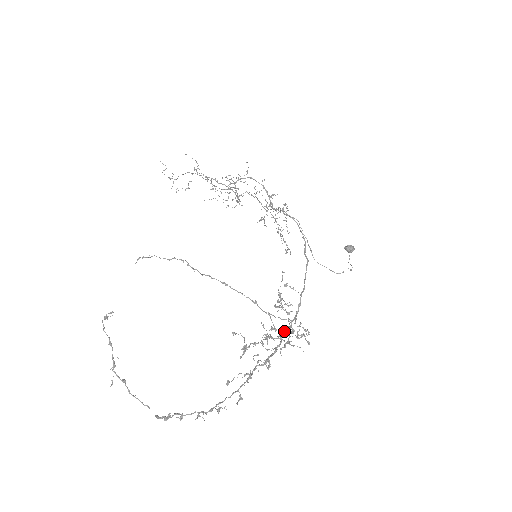
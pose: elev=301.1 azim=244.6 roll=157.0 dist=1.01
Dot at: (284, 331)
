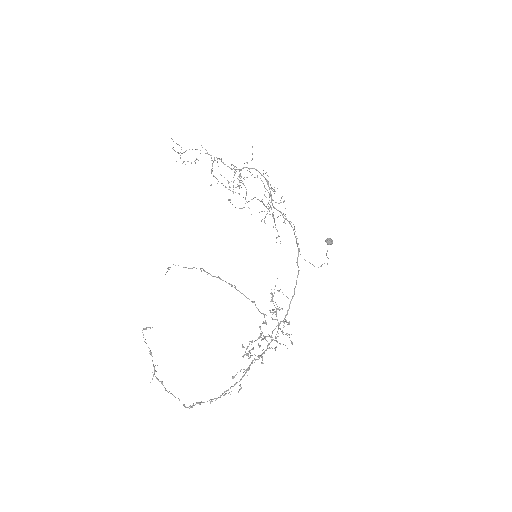
Dot at: occluded
